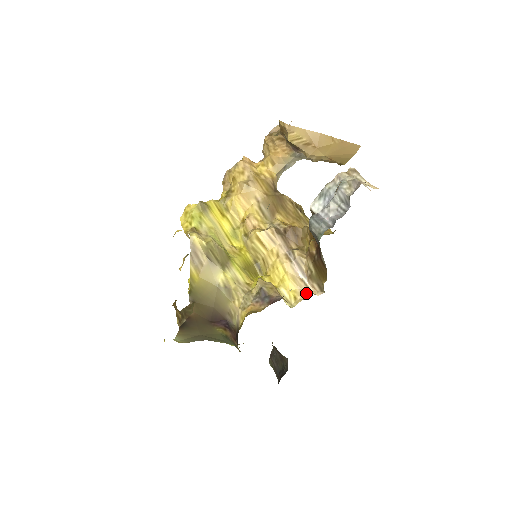
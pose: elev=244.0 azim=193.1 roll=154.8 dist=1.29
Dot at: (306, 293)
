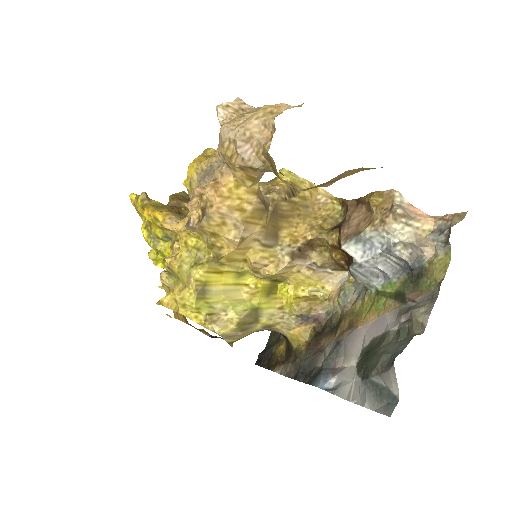
Dot at: (332, 279)
